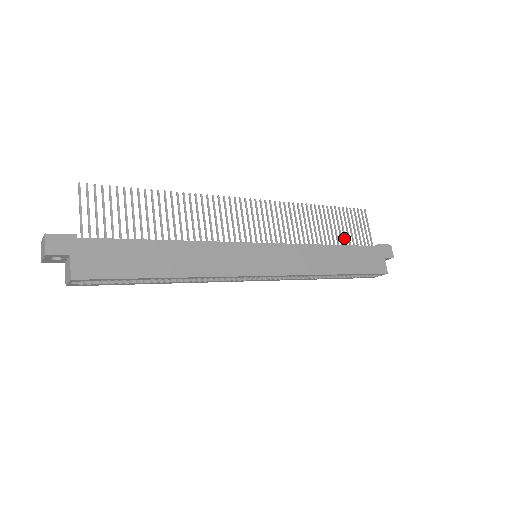
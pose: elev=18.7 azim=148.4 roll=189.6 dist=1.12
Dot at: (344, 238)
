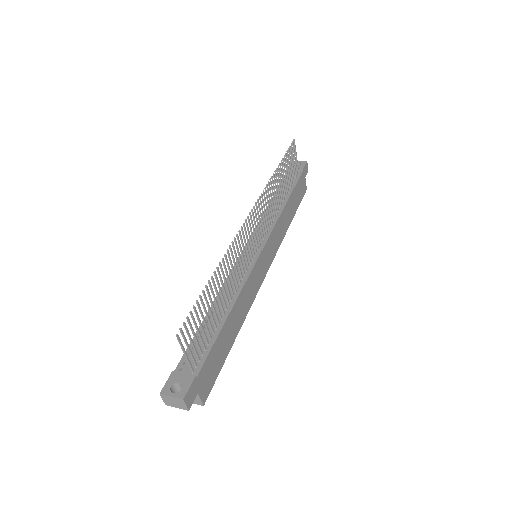
Dot at: (288, 183)
